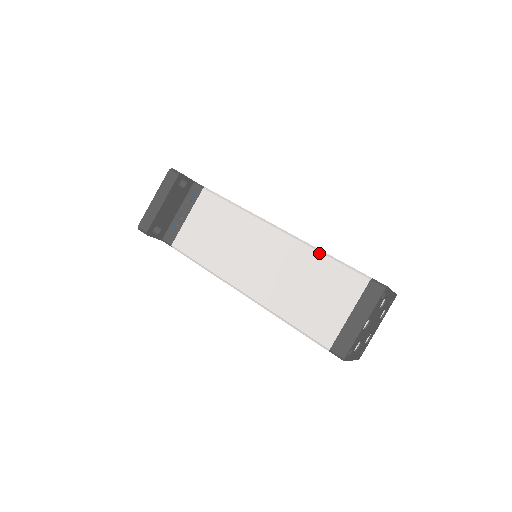
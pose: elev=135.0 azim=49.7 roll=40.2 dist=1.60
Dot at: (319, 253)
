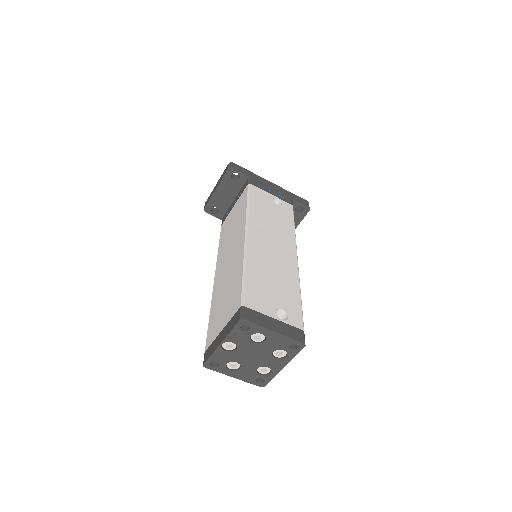
Dot at: (242, 267)
